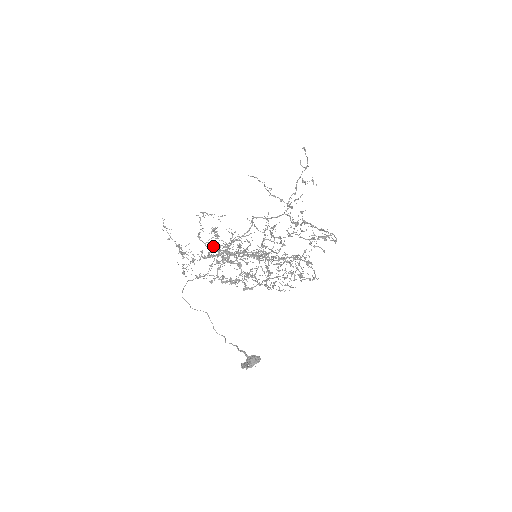
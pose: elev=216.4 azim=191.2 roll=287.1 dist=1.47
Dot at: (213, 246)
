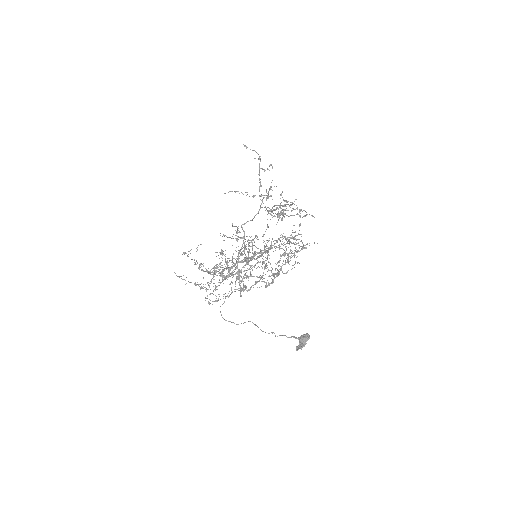
Dot at: occluded
